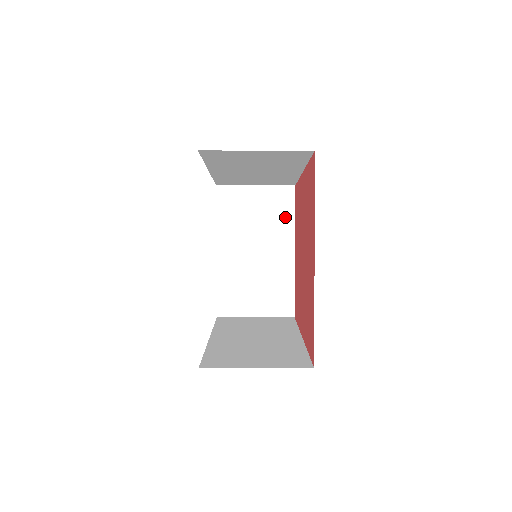
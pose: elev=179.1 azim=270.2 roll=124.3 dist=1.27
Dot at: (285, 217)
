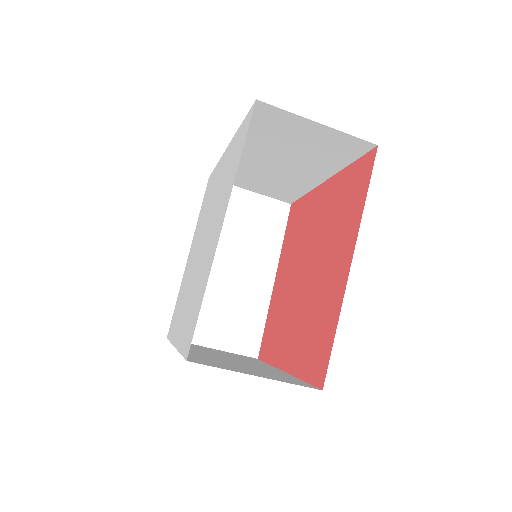
Dot at: occluded
